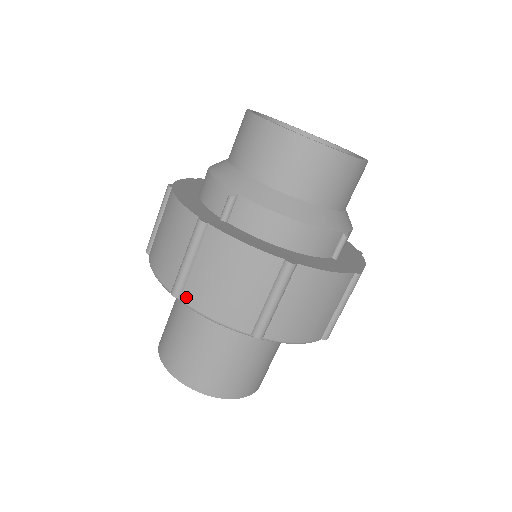
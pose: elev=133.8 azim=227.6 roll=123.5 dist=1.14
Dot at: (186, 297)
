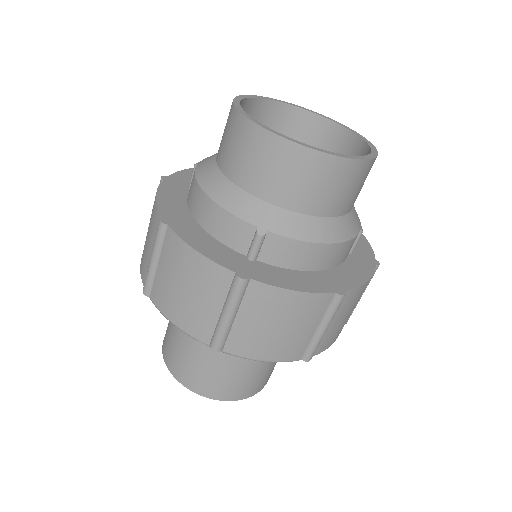
Dot at: (230, 348)
